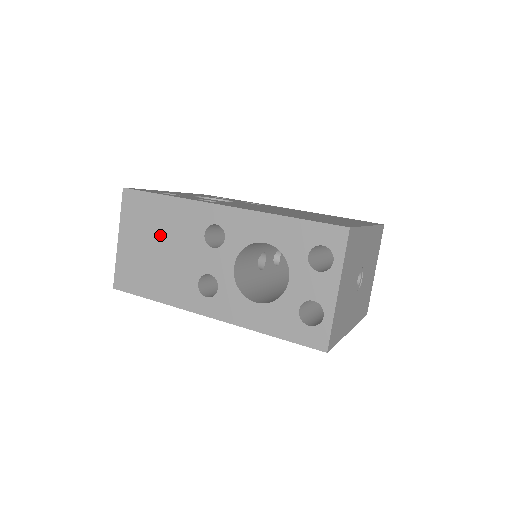
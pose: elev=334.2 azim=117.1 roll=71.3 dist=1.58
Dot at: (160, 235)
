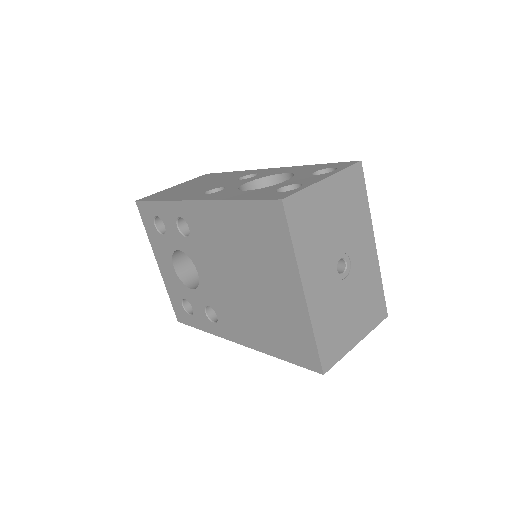
Dot at: (207, 181)
